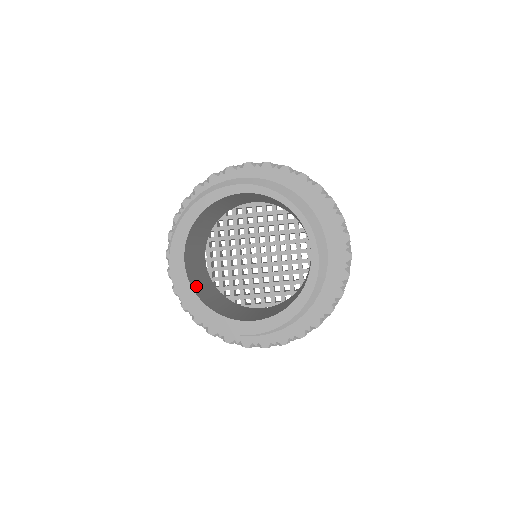
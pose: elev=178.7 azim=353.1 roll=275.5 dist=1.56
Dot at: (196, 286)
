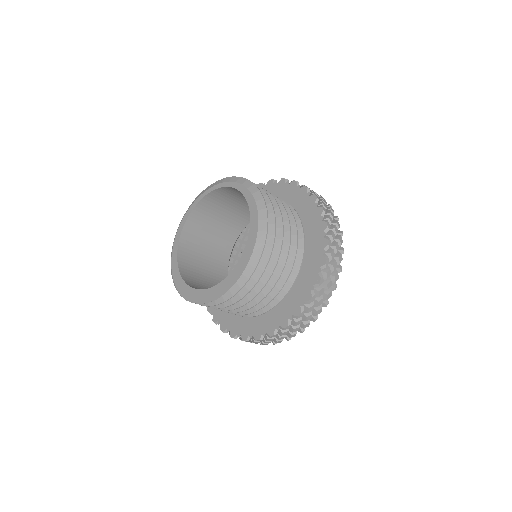
Dot at: occluded
